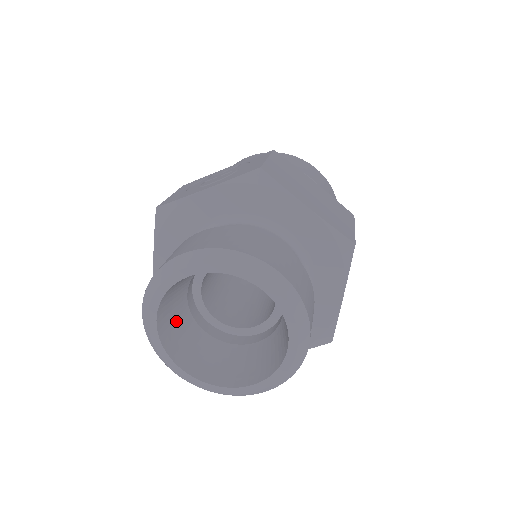
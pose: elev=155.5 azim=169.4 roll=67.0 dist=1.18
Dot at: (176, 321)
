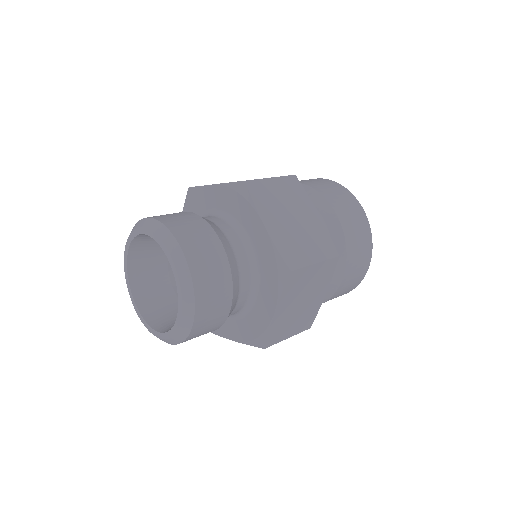
Dot at: (150, 267)
